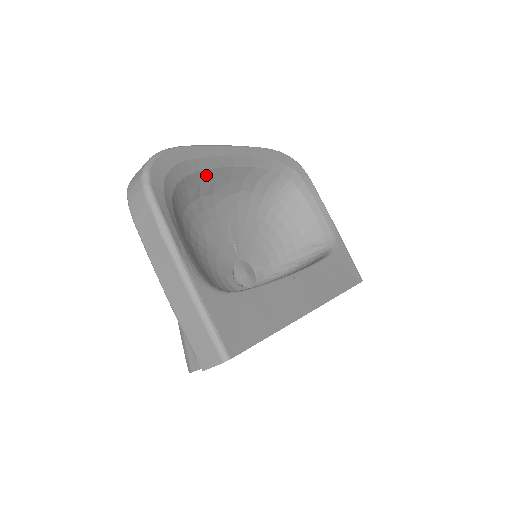
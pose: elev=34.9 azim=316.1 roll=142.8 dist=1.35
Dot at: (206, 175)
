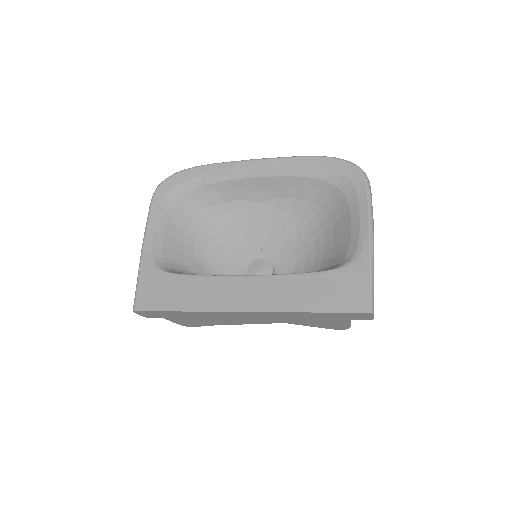
Dot at: (224, 185)
